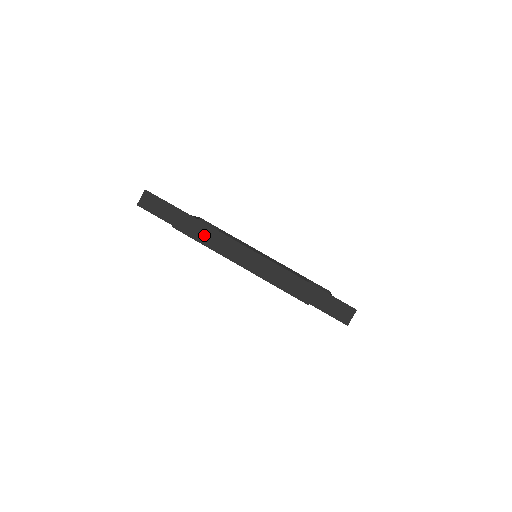
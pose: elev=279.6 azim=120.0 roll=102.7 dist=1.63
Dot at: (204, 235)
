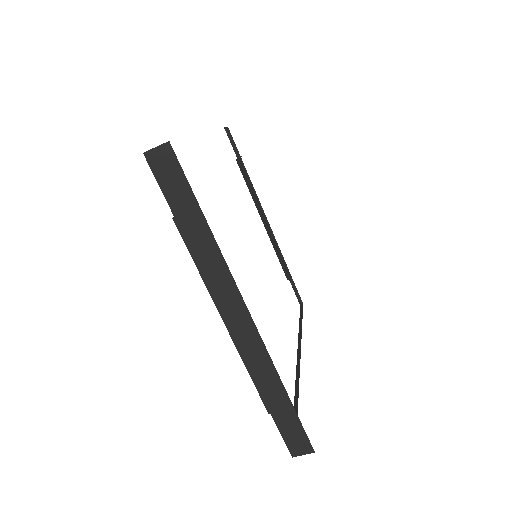
Dot at: (208, 260)
